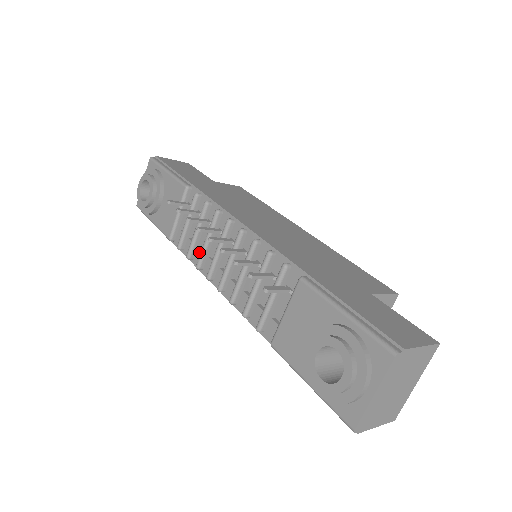
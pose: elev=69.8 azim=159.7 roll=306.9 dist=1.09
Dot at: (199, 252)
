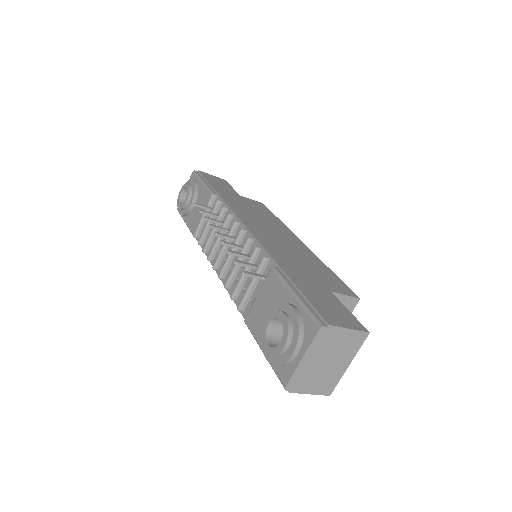
Dot at: occluded
